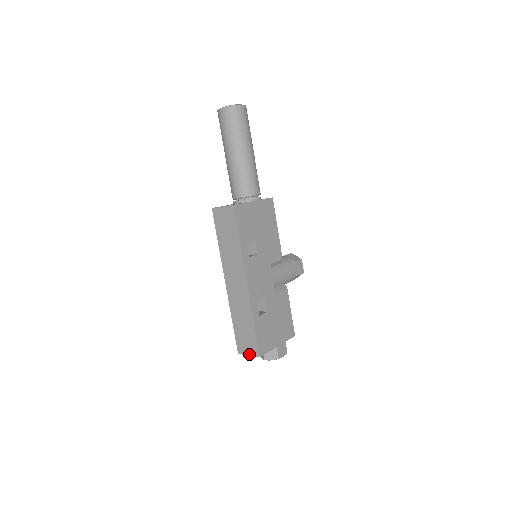
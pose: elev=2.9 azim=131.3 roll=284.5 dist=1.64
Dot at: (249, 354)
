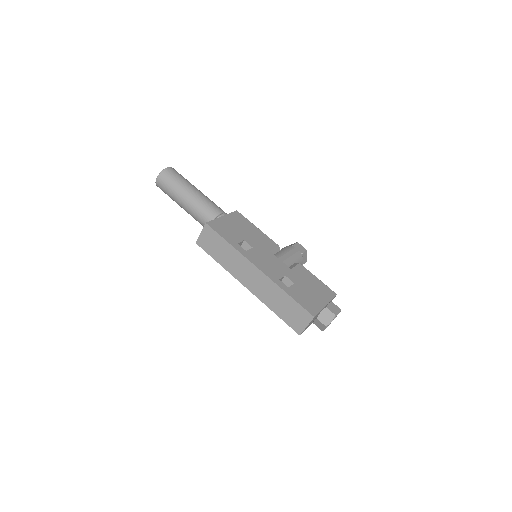
Dot at: (306, 325)
